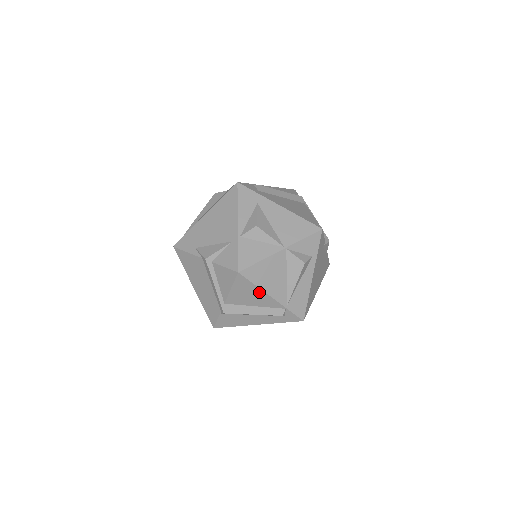
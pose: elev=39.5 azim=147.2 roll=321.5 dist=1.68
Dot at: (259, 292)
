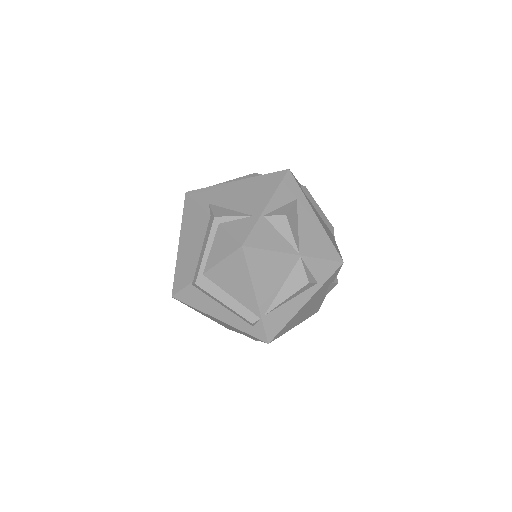
Dot at: (247, 282)
